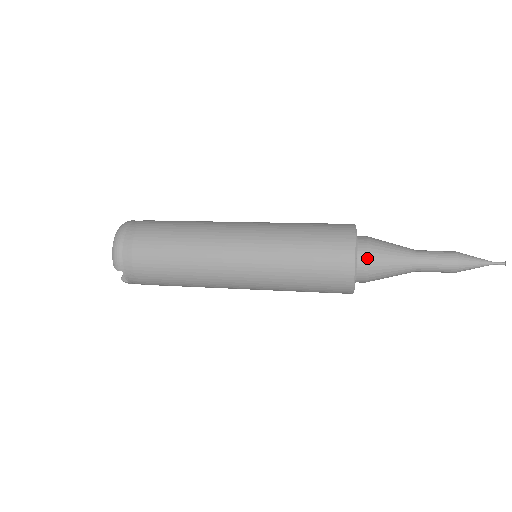
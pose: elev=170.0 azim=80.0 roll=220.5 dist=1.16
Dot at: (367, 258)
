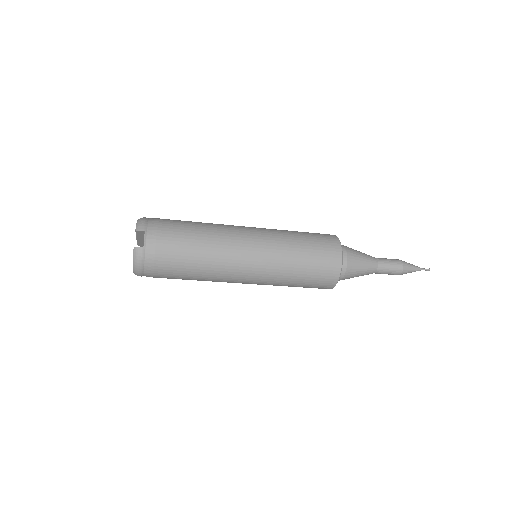
Dot at: (344, 246)
